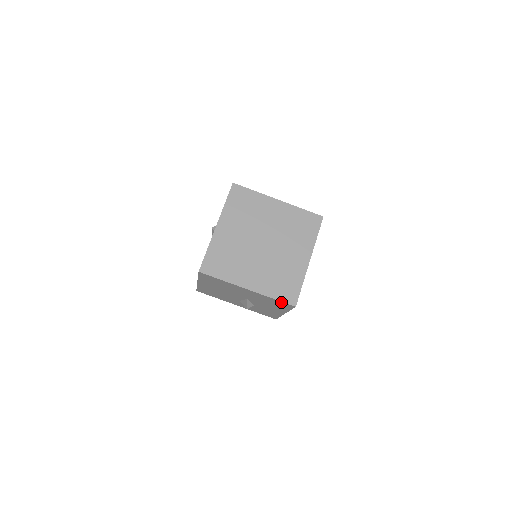
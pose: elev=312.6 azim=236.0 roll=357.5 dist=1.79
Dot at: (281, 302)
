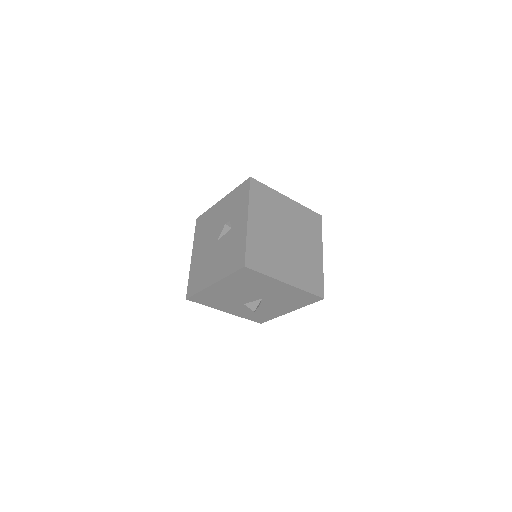
Dot at: (311, 295)
